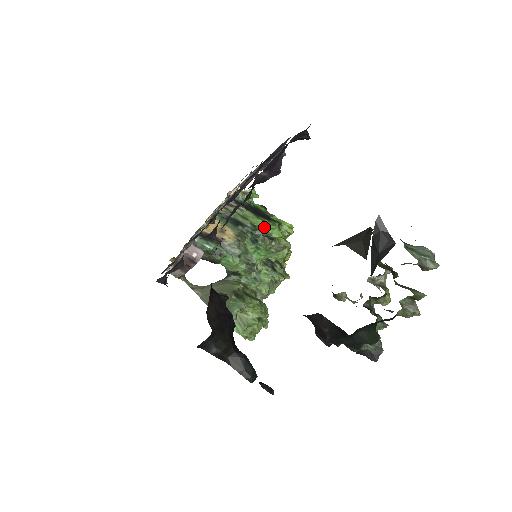
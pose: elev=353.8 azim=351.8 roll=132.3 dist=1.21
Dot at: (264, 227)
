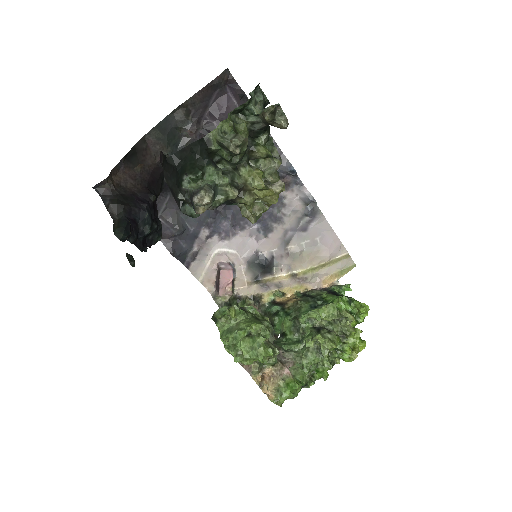
Dot at: (331, 299)
